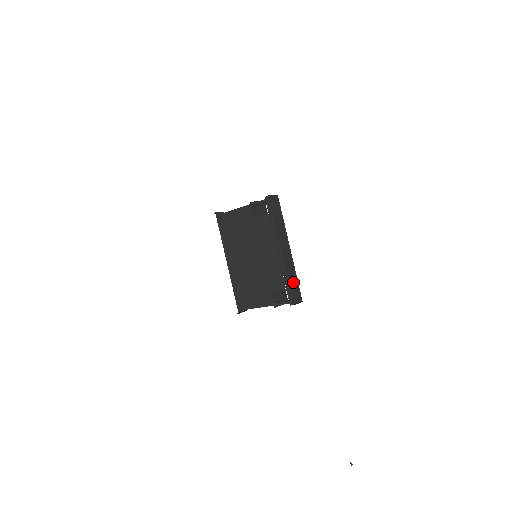
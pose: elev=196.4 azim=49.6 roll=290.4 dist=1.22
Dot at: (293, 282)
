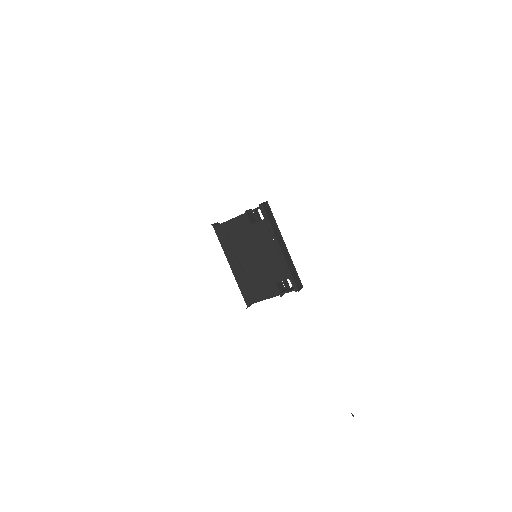
Dot at: (294, 272)
